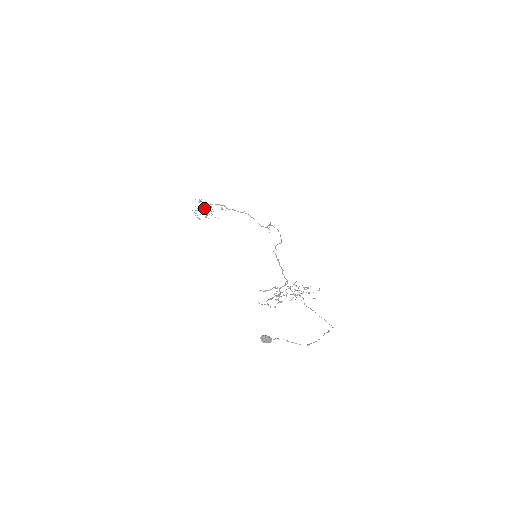
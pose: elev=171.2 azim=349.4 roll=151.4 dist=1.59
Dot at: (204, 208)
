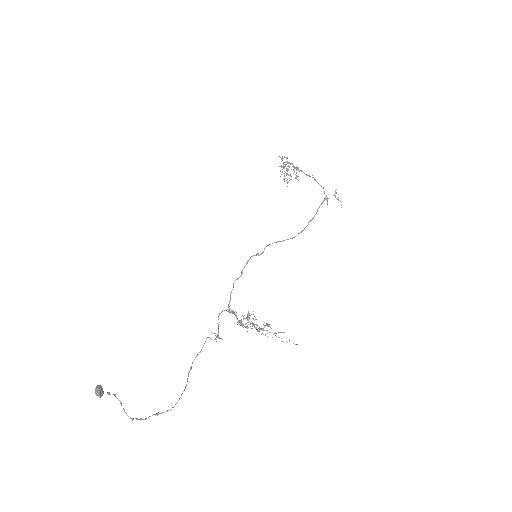
Dot at: (280, 170)
